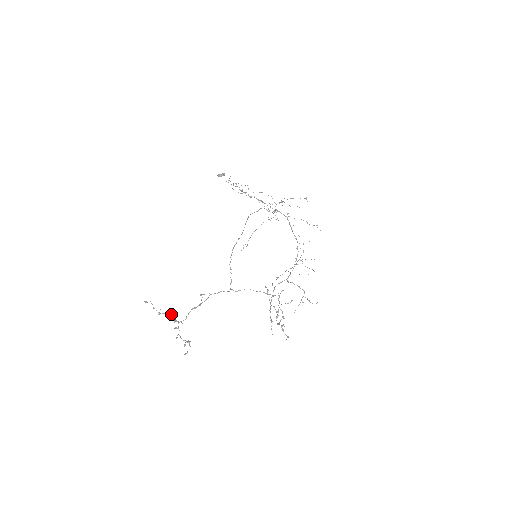
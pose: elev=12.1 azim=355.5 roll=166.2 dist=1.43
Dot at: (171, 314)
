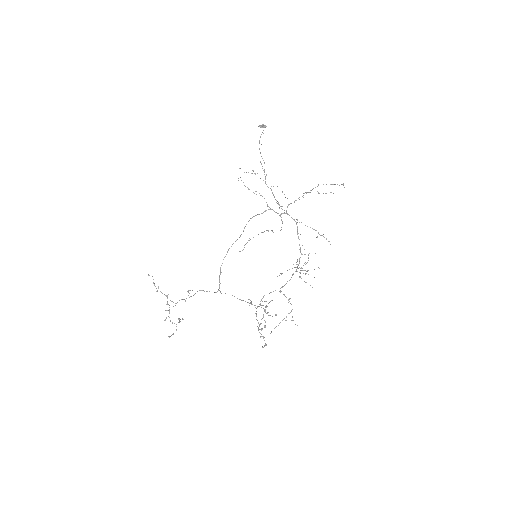
Dot at: (166, 295)
